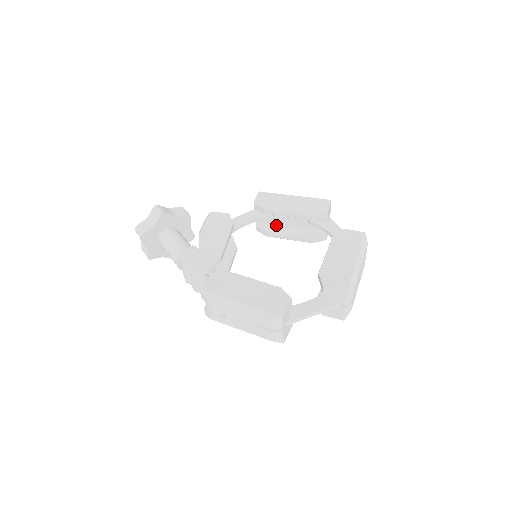
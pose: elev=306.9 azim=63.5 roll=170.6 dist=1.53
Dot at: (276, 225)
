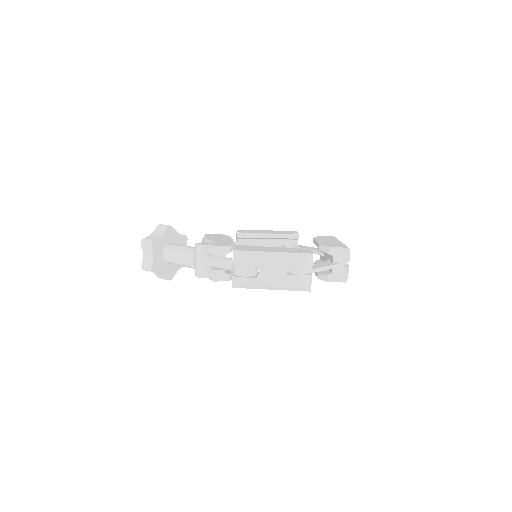
Dot at: occluded
